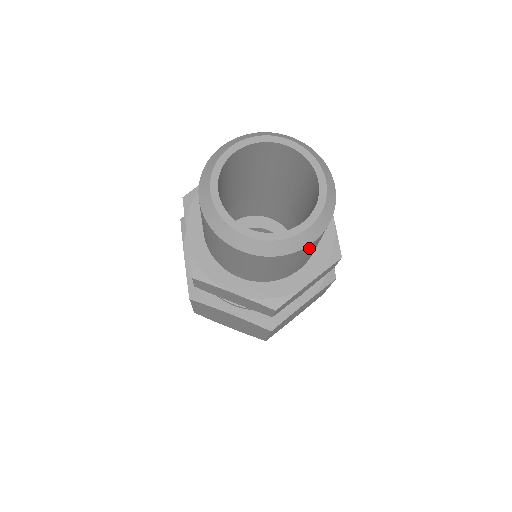
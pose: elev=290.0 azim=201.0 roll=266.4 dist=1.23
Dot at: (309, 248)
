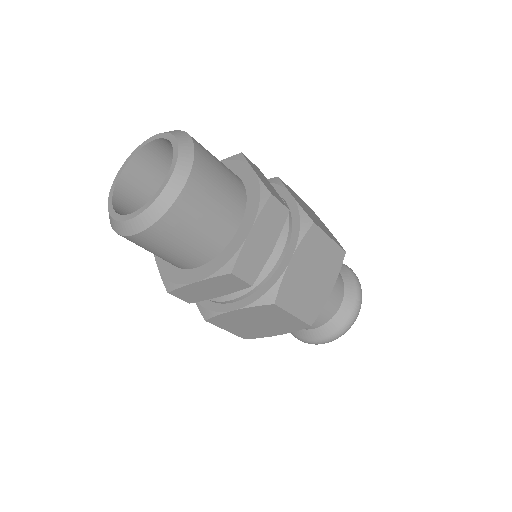
Dot at: (193, 196)
